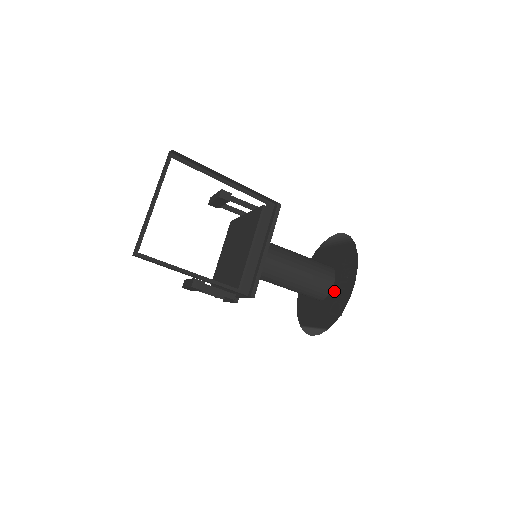
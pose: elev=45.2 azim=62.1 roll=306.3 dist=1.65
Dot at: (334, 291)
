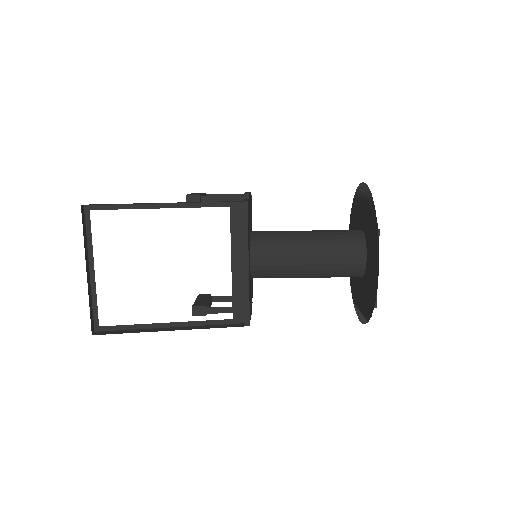
Dot at: (367, 270)
